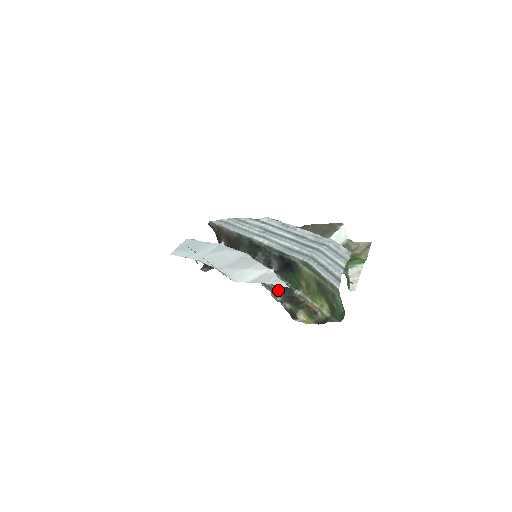
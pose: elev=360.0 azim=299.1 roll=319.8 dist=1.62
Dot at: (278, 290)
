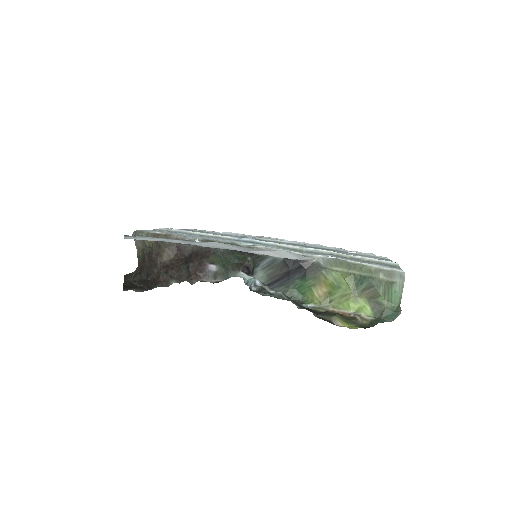
Dot at: (290, 299)
